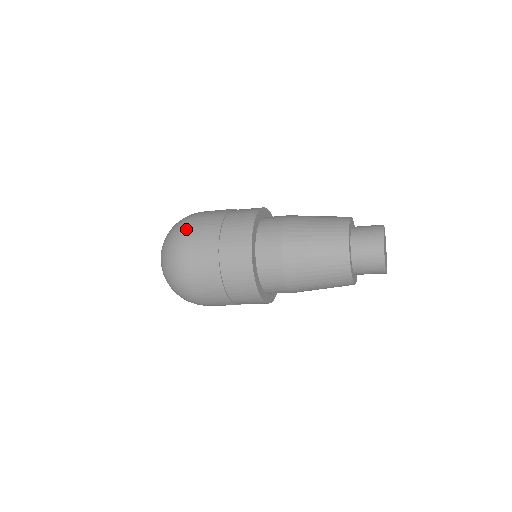
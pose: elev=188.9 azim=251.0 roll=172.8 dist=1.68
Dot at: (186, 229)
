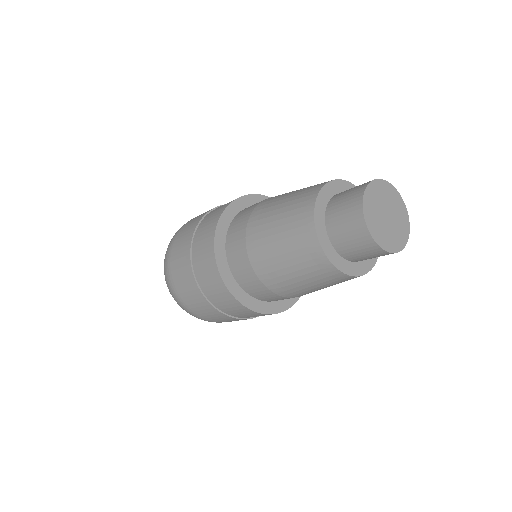
Dot at: (170, 247)
